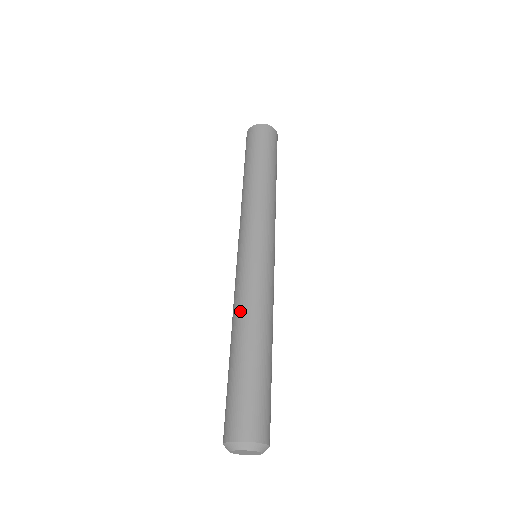
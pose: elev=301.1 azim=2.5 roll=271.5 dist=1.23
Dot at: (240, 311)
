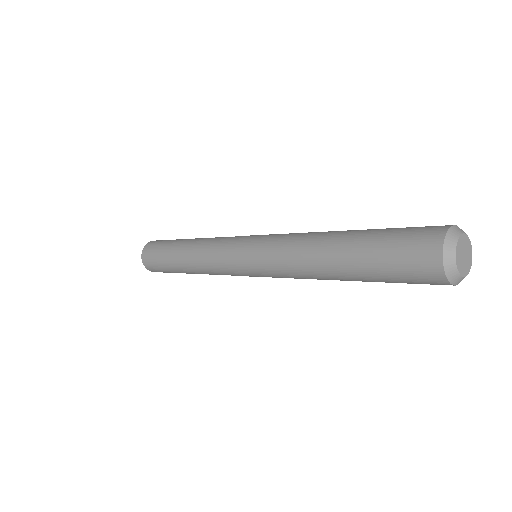
Dot at: (305, 238)
